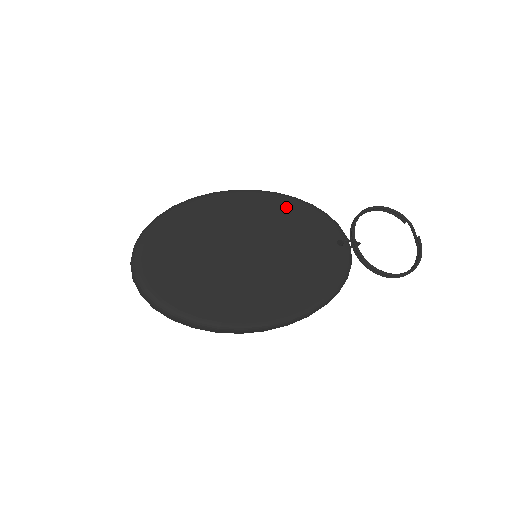
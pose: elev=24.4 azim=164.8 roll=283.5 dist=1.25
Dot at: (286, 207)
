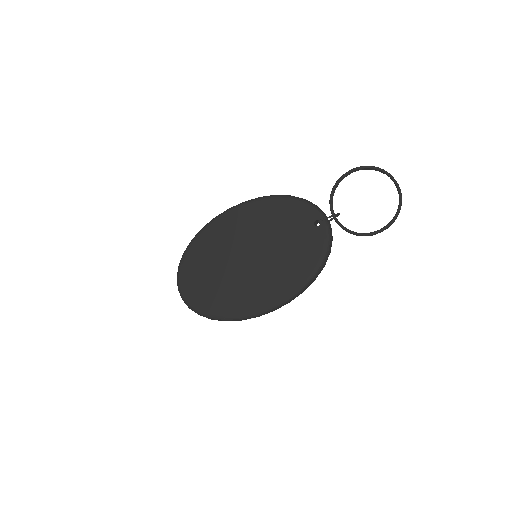
Dot at: (268, 208)
